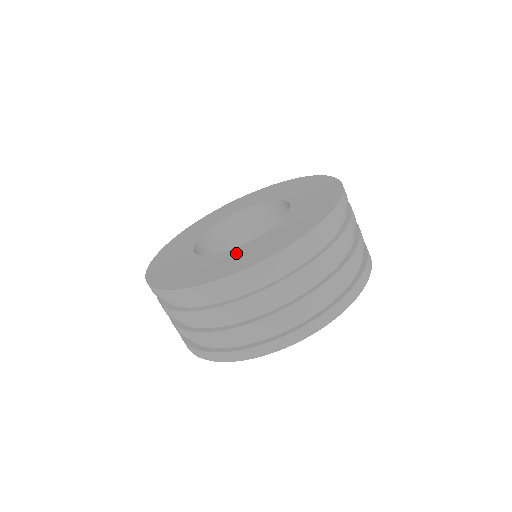
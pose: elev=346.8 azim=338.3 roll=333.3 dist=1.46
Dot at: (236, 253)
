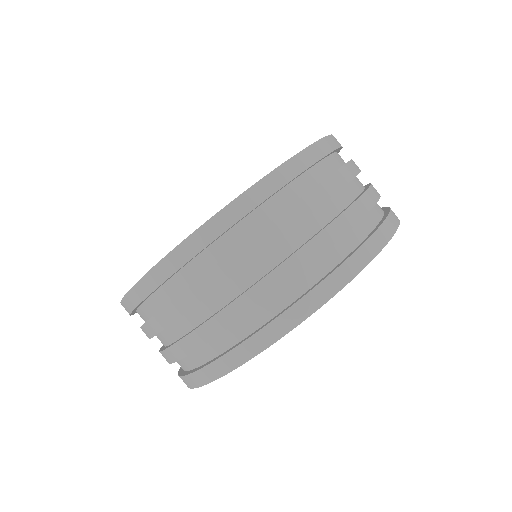
Dot at: occluded
